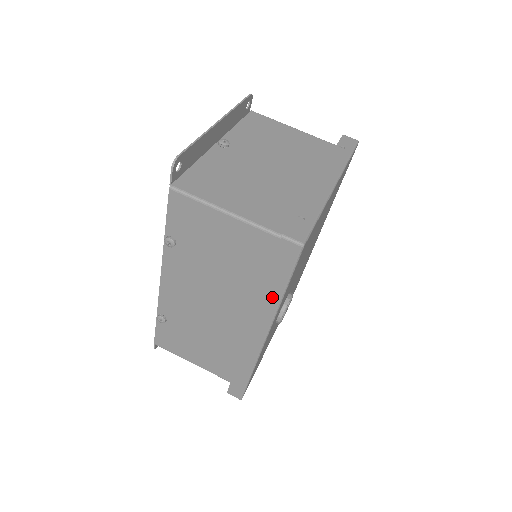
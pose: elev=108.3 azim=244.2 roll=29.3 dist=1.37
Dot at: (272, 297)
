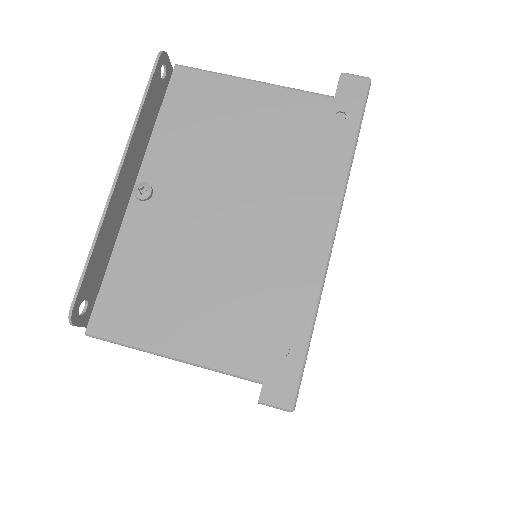
Dot at: occluded
